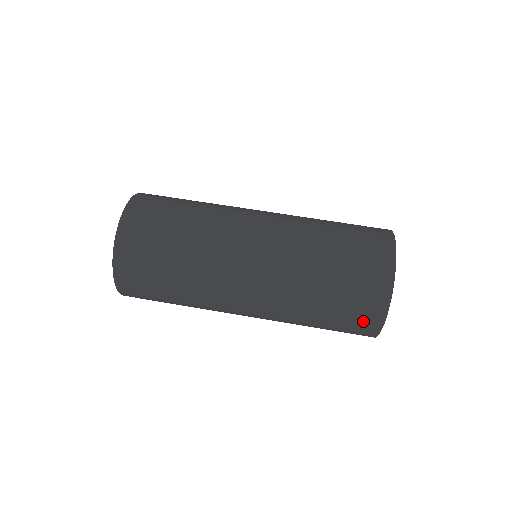
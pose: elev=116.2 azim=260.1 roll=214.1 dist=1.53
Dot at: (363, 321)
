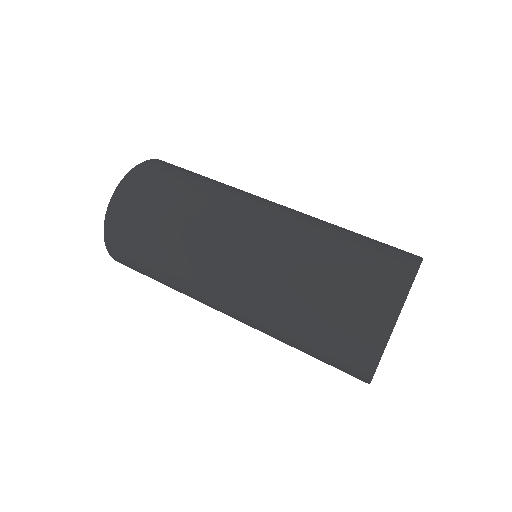
Dot at: (347, 373)
